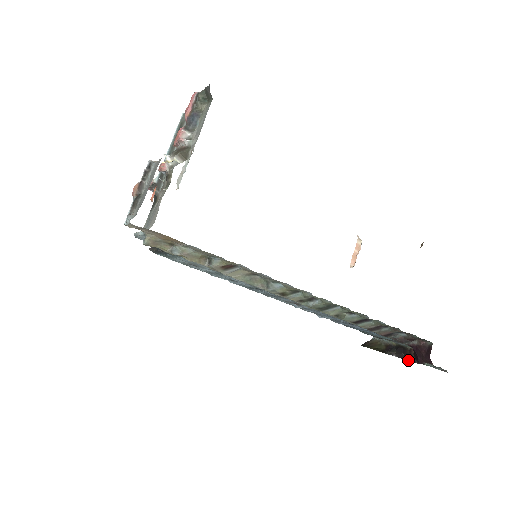
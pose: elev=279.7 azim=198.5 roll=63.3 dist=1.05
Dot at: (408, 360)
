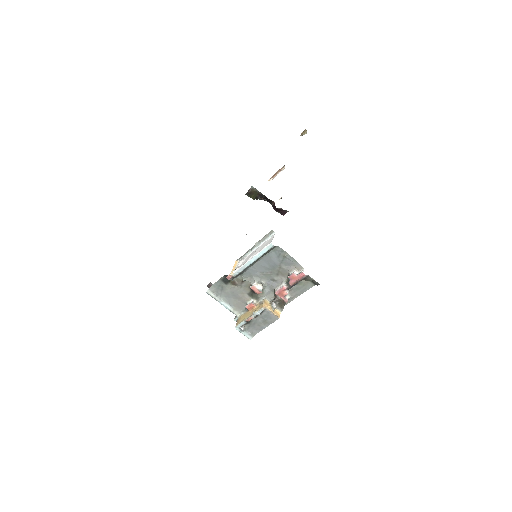
Dot at: (267, 201)
